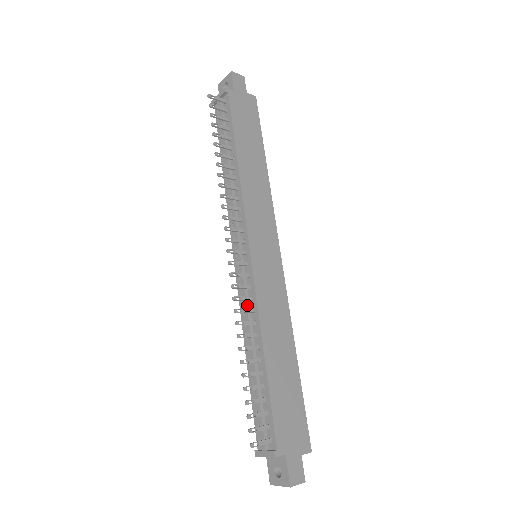
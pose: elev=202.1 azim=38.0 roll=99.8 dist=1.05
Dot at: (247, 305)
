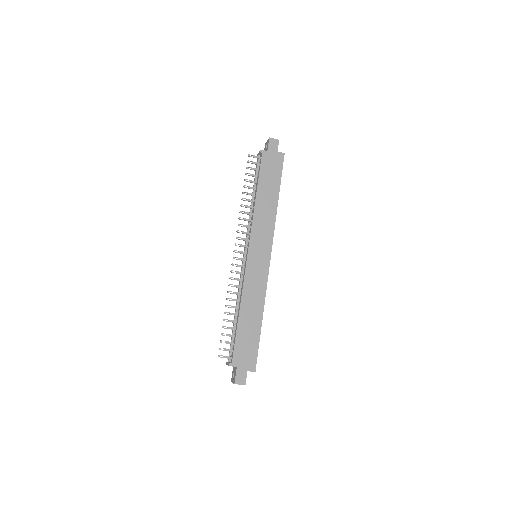
Dot at: (240, 283)
